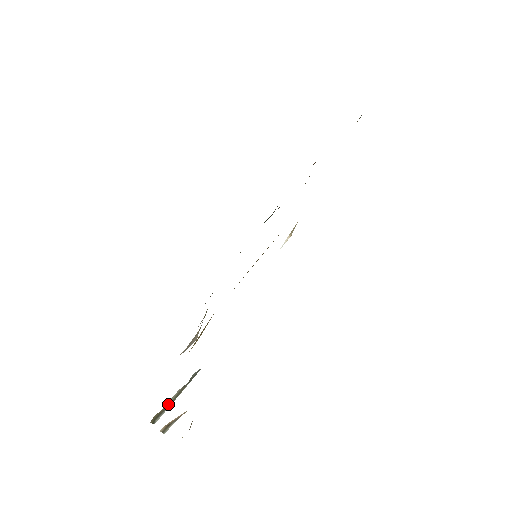
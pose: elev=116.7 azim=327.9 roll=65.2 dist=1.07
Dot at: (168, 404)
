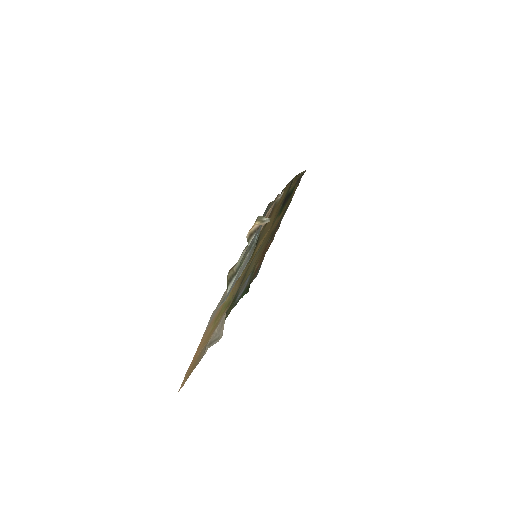
Dot at: (237, 265)
